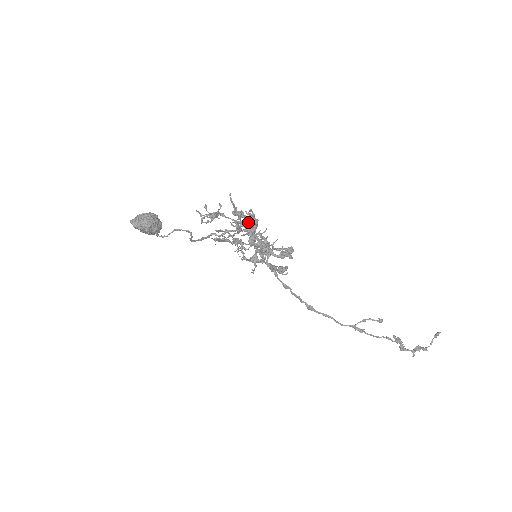
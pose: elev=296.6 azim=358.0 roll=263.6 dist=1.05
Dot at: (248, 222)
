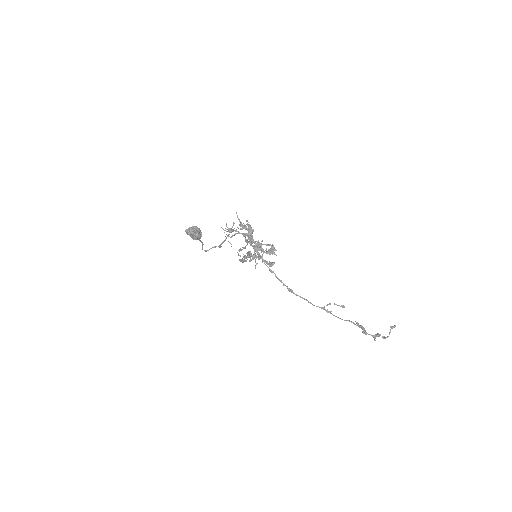
Dot at: (247, 229)
